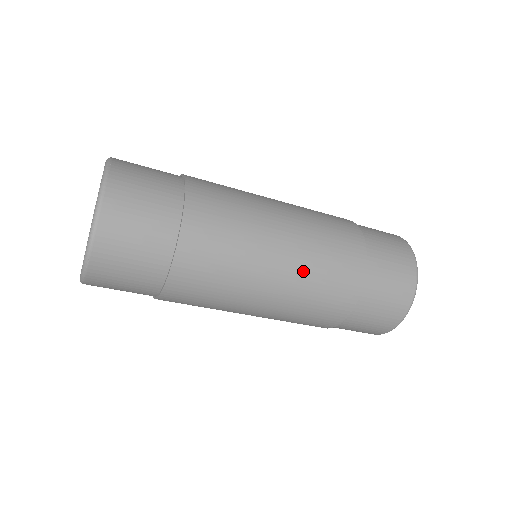
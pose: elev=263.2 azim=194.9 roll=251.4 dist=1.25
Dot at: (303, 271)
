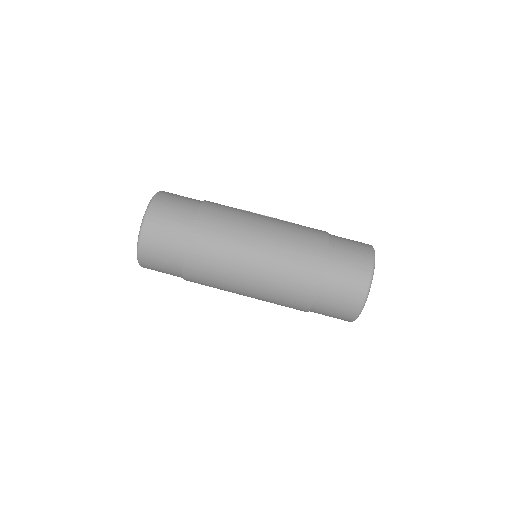
Dot at: (264, 295)
